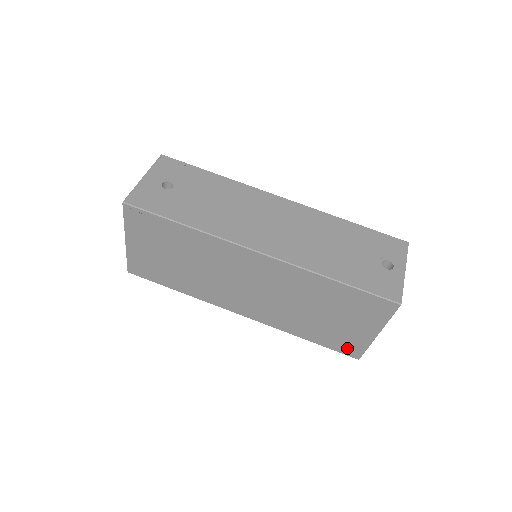
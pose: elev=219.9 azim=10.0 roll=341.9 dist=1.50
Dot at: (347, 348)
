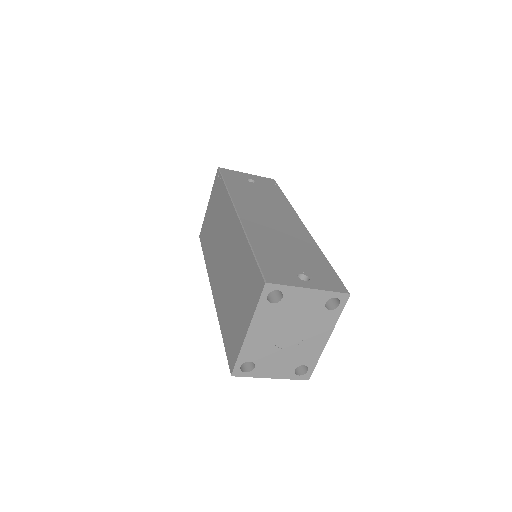
Dot at: (232, 352)
